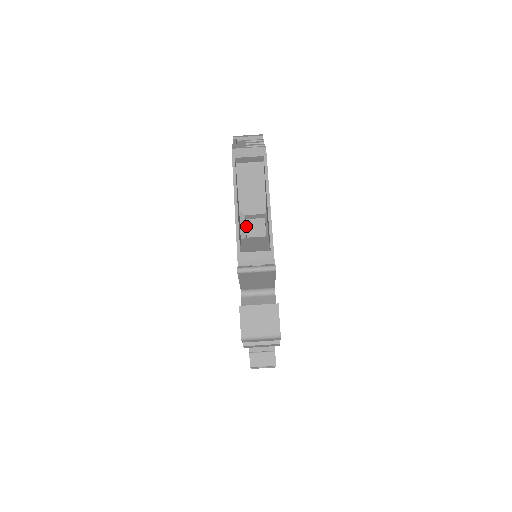
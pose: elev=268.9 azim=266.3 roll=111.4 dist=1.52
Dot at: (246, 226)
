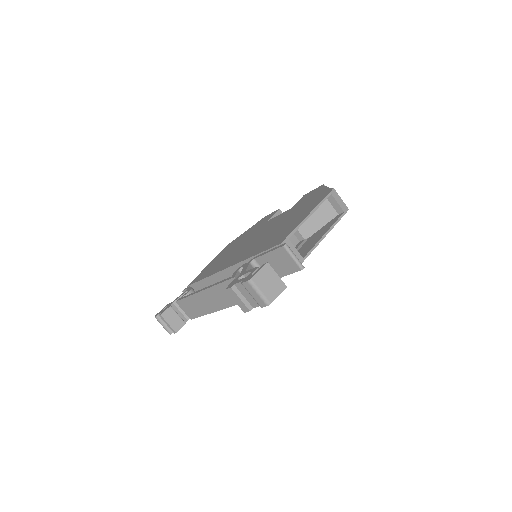
Dot at: occluded
